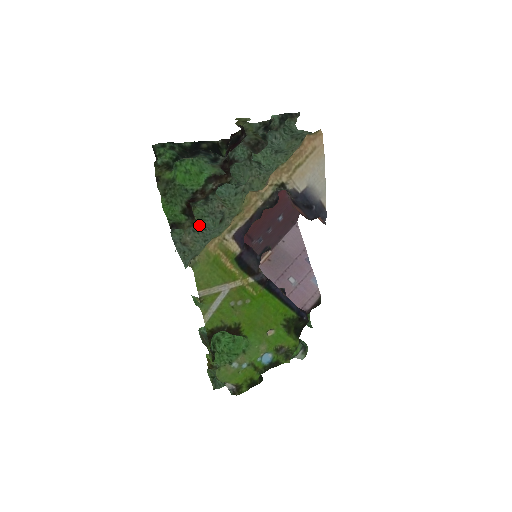
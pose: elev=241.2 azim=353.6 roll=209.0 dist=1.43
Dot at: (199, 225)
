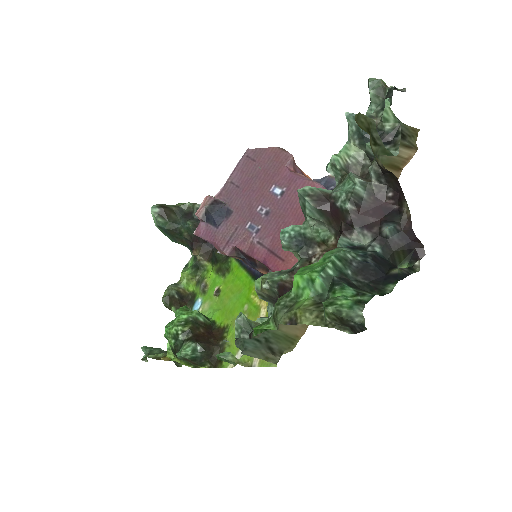
Dot at: (272, 305)
